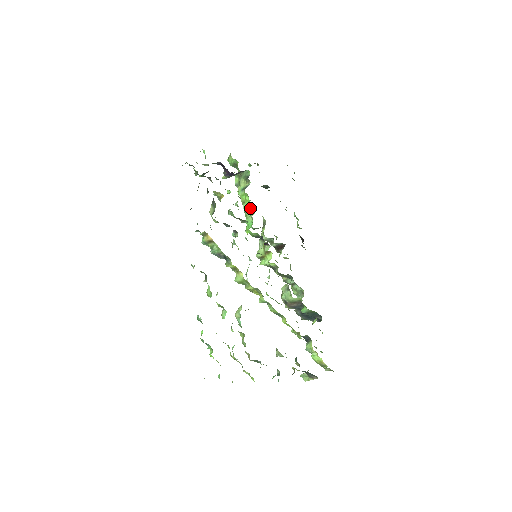
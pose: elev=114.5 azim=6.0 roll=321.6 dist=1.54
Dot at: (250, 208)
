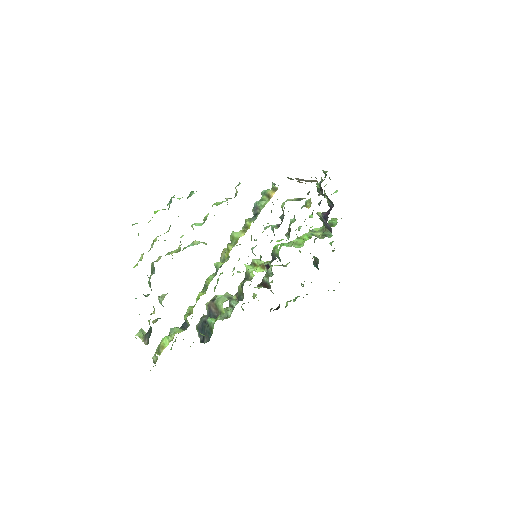
Dot at: (298, 244)
